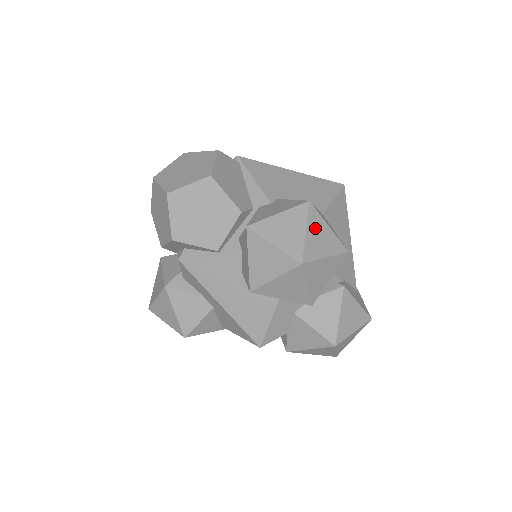
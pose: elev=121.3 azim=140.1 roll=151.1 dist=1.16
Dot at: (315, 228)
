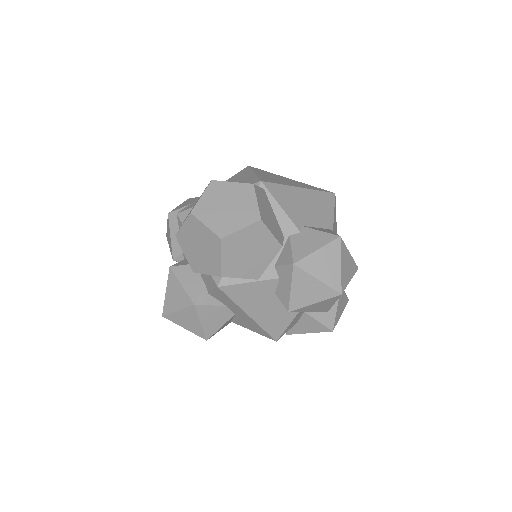
Dot at: (344, 259)
